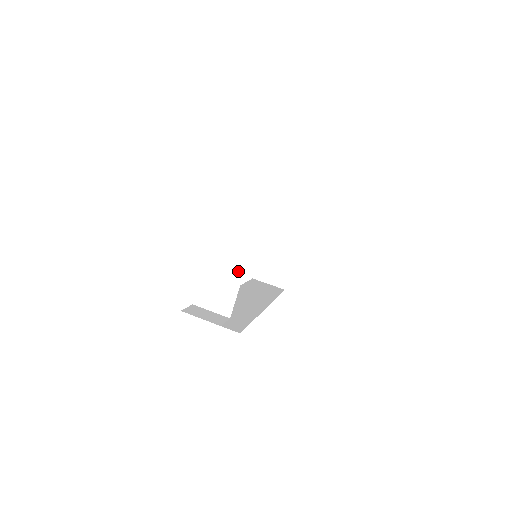
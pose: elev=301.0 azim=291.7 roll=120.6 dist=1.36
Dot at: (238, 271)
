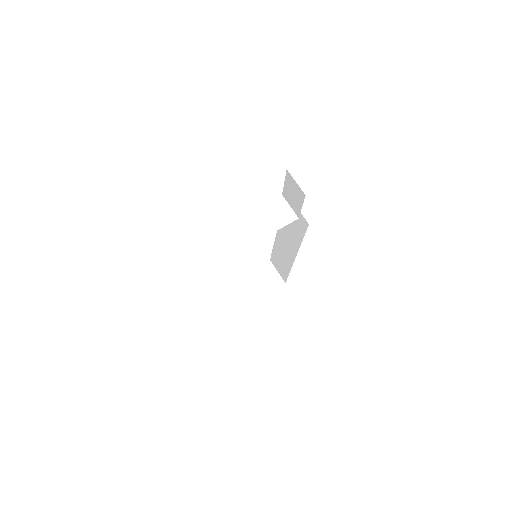
Dot at: (262, 233)
